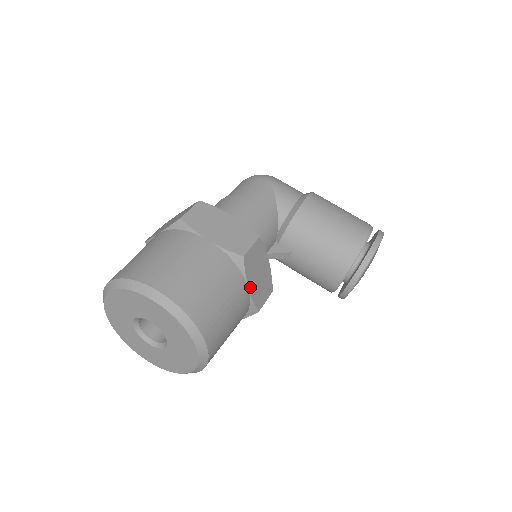
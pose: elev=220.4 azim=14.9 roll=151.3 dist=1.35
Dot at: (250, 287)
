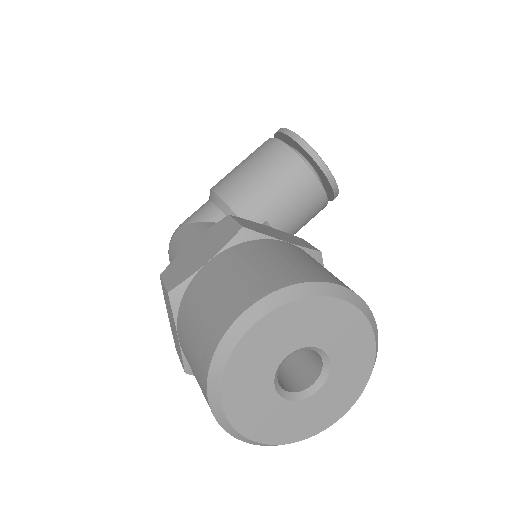
Dot at: (285, 241)
